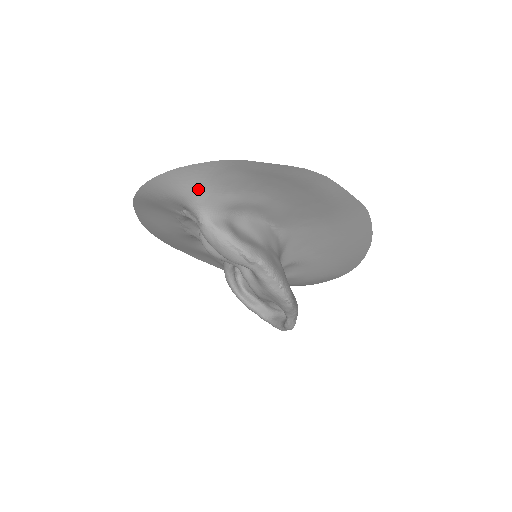
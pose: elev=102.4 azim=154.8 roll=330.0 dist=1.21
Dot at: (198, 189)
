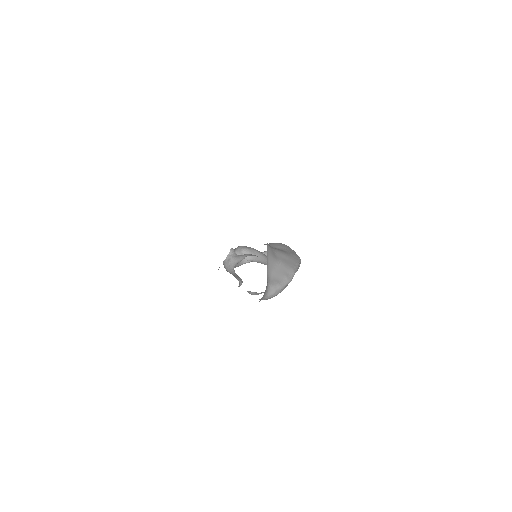
Dot at: occluded
